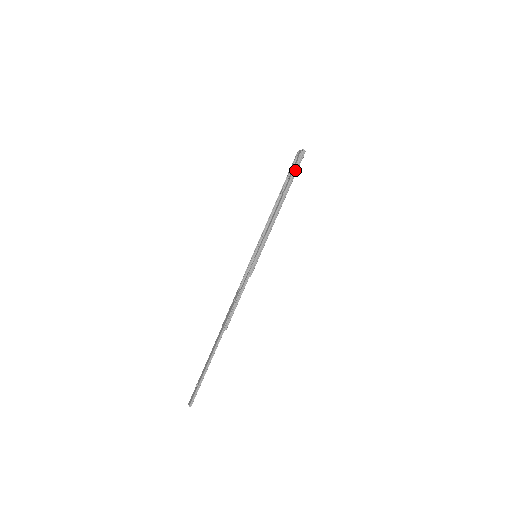
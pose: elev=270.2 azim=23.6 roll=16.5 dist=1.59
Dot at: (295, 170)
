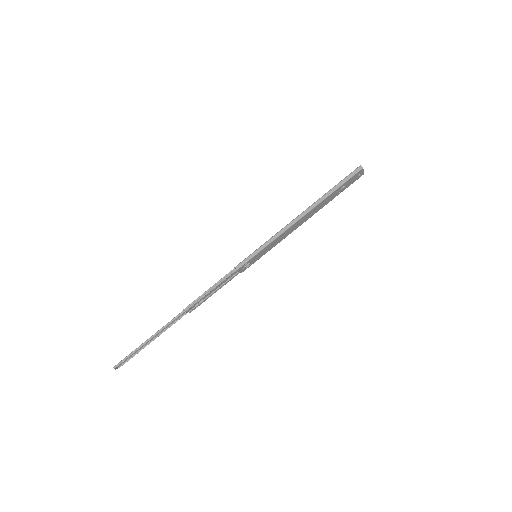
Dot at: (340, 183)
